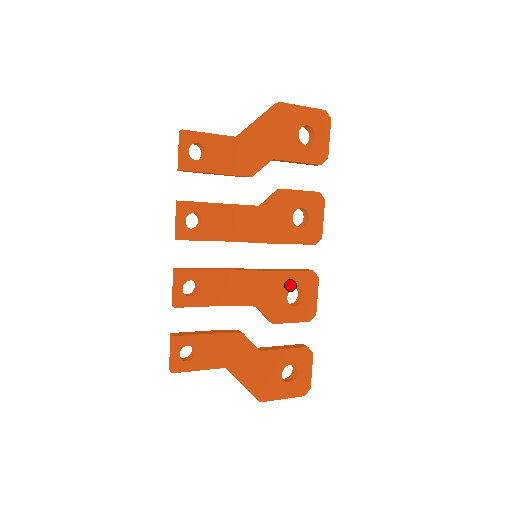
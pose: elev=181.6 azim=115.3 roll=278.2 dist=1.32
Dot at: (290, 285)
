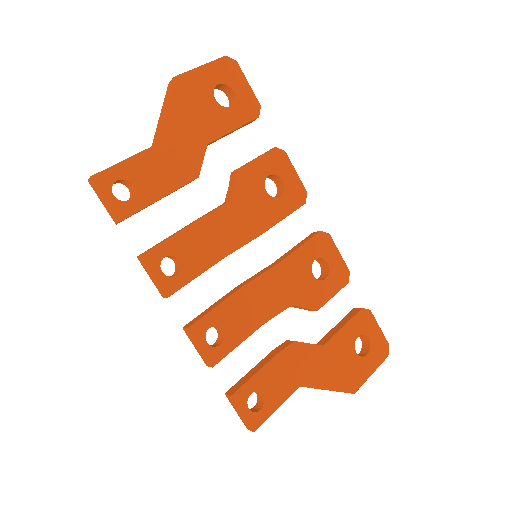
Dot at: (308, 261)
